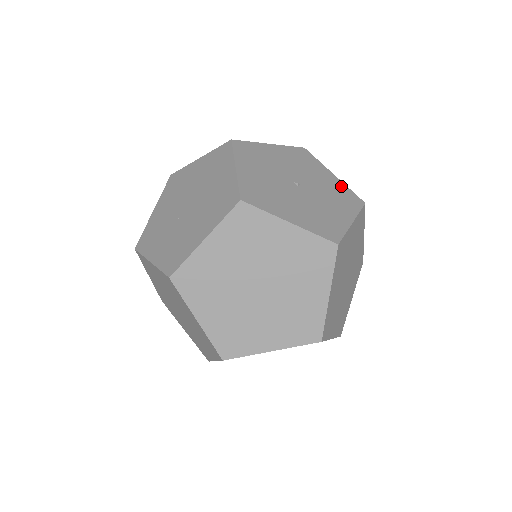
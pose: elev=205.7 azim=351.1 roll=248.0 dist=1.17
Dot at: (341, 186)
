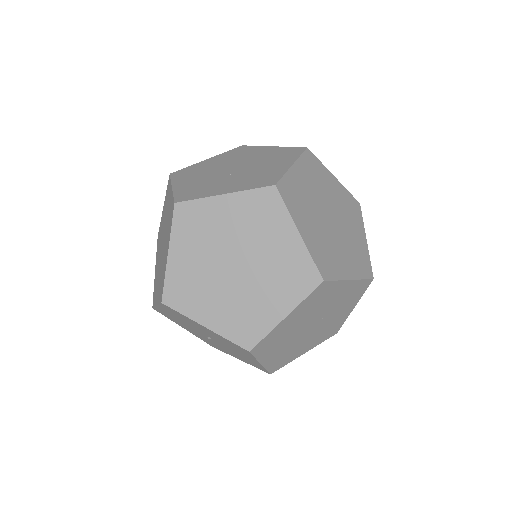
Dot at: occluded
